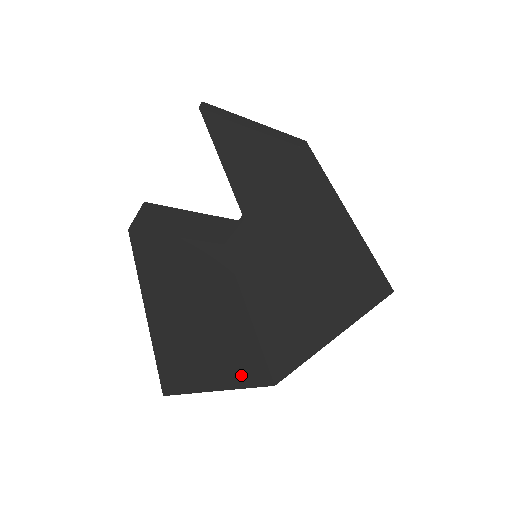
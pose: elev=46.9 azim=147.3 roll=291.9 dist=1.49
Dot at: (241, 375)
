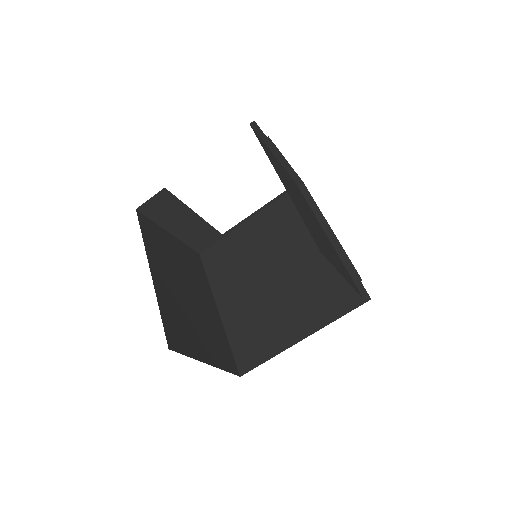
Dot at: (218, 358)
